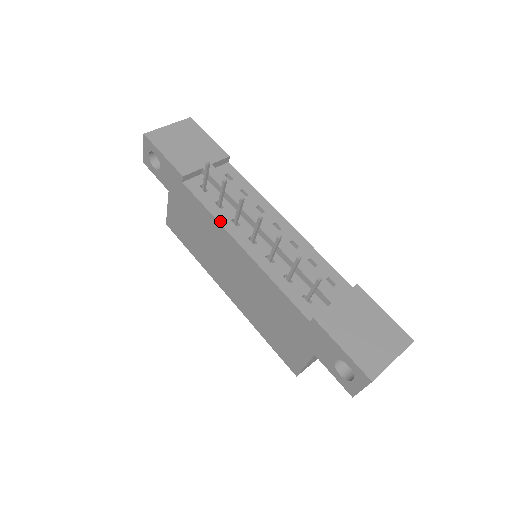
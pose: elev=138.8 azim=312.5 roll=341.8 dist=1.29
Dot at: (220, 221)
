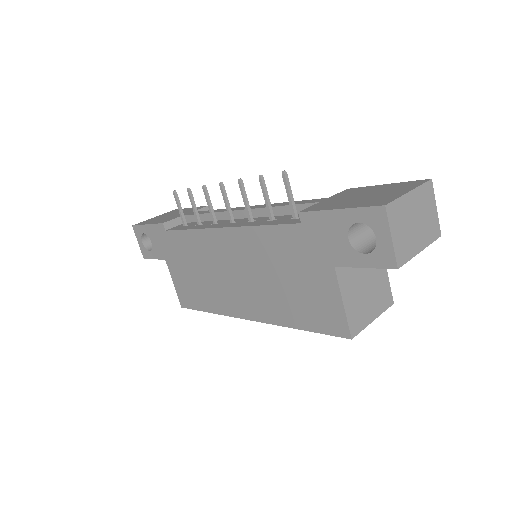
Dot at: (200, 228)
